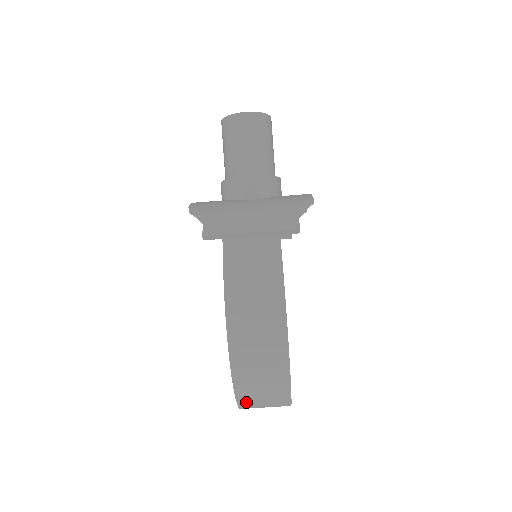
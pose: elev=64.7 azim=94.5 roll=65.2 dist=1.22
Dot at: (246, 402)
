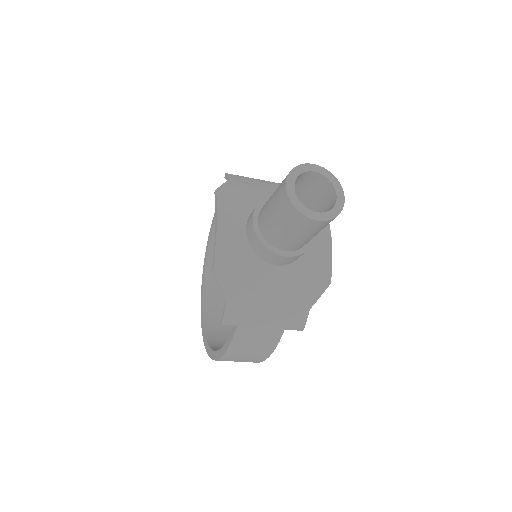
Dot at: occluded
